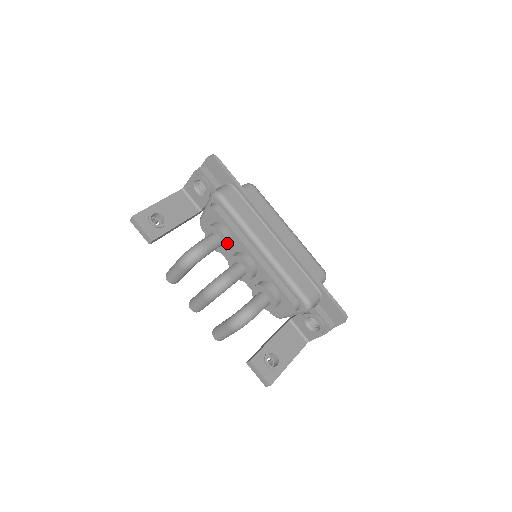
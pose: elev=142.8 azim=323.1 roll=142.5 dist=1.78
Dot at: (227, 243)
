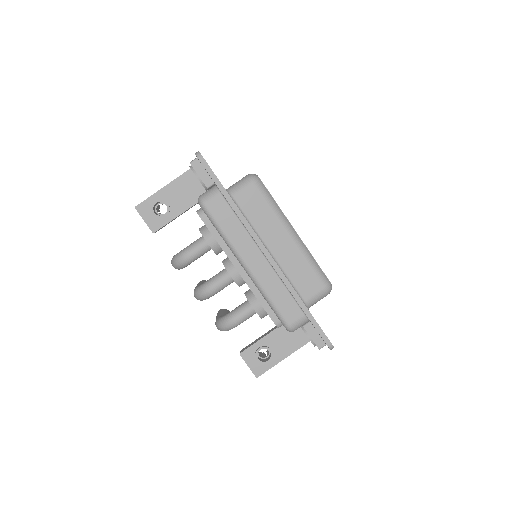
Dot at: (214, 251)
